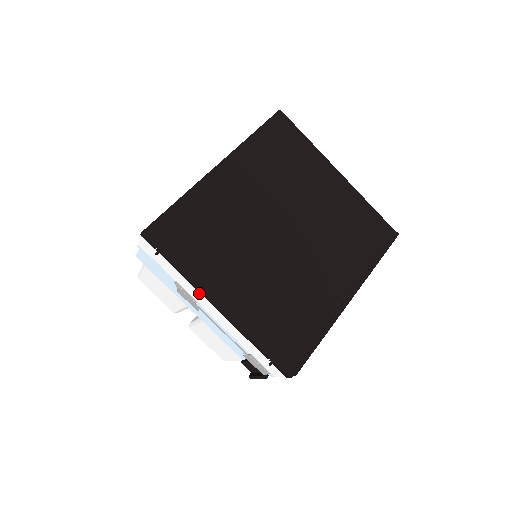
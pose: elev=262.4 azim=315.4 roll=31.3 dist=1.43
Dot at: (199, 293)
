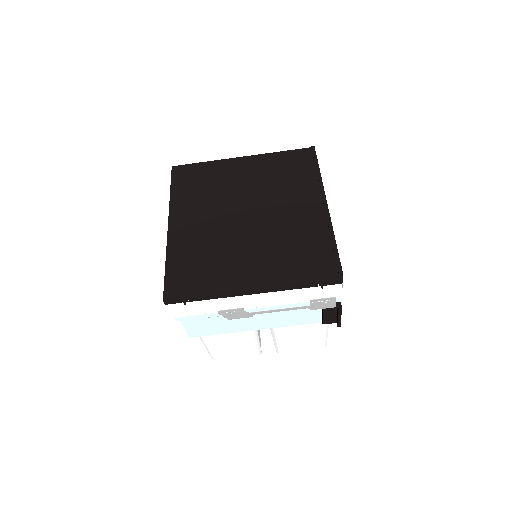
Dot at: (236, 299)
